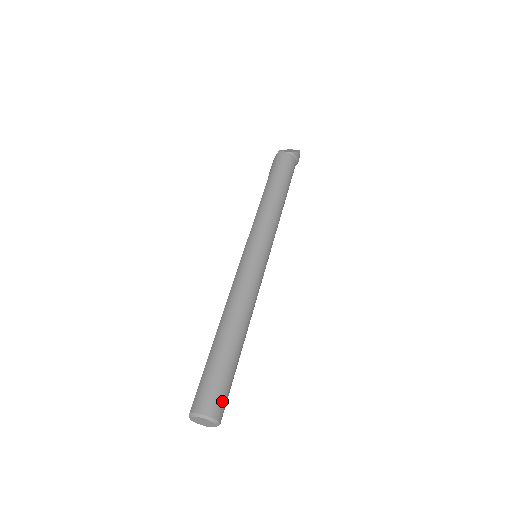
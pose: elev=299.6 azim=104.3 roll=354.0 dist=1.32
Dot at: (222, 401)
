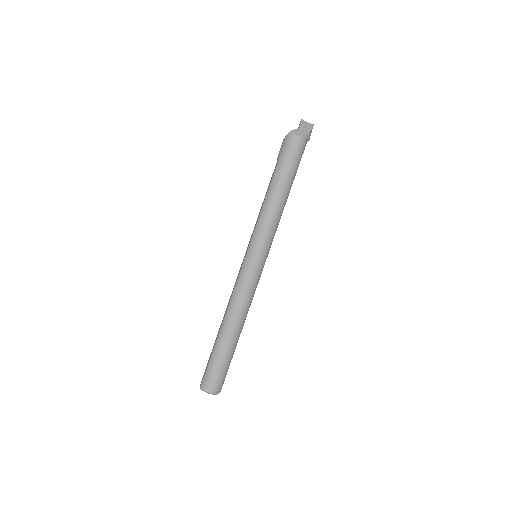
Dot at: (222, 381)
